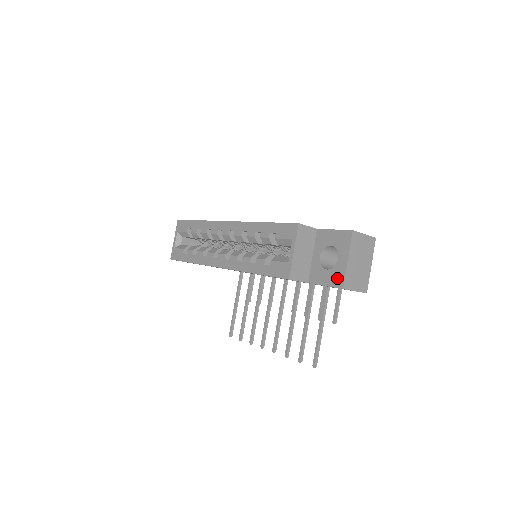
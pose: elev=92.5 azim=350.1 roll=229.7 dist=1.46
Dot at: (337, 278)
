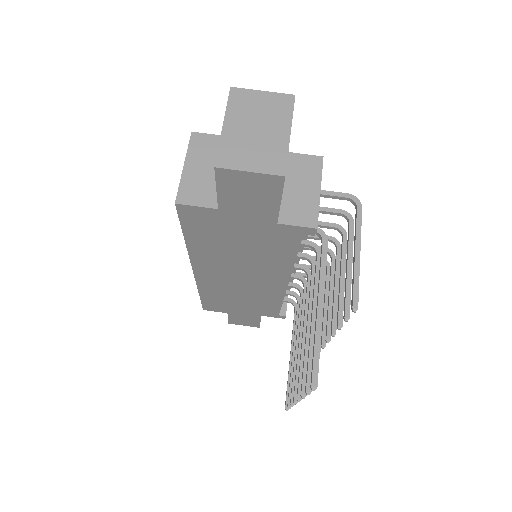
Dot at: occluded
